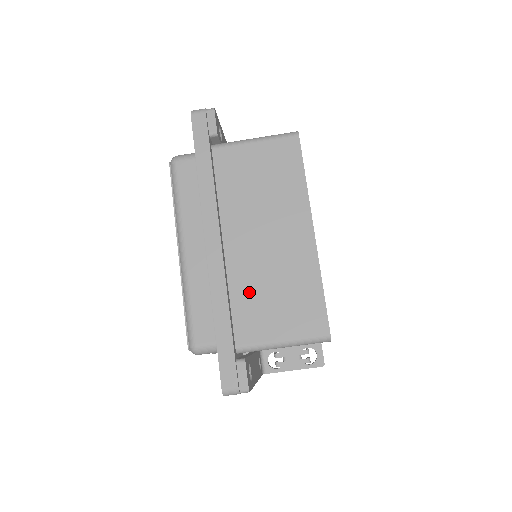
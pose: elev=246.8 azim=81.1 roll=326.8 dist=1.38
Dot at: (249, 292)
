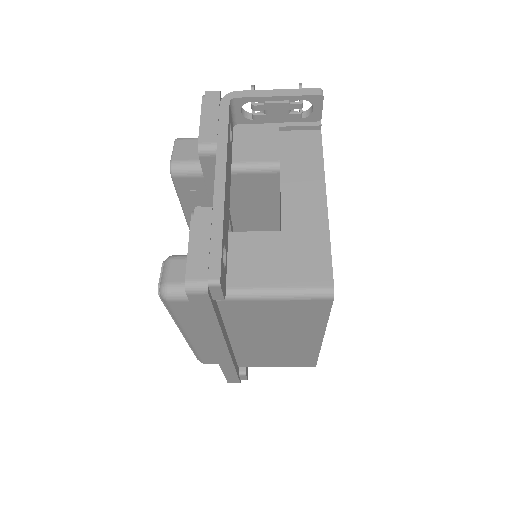
Dot at: (252, 356)
